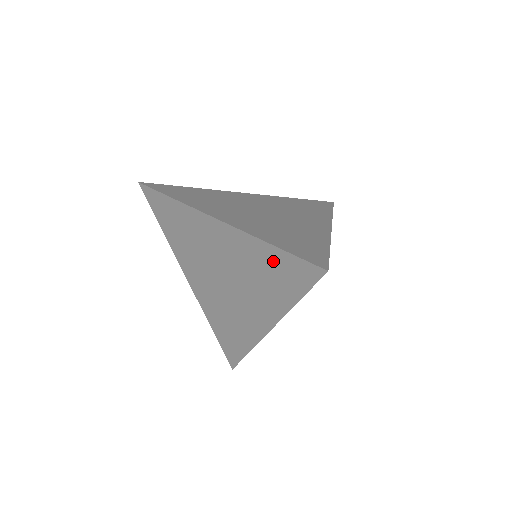
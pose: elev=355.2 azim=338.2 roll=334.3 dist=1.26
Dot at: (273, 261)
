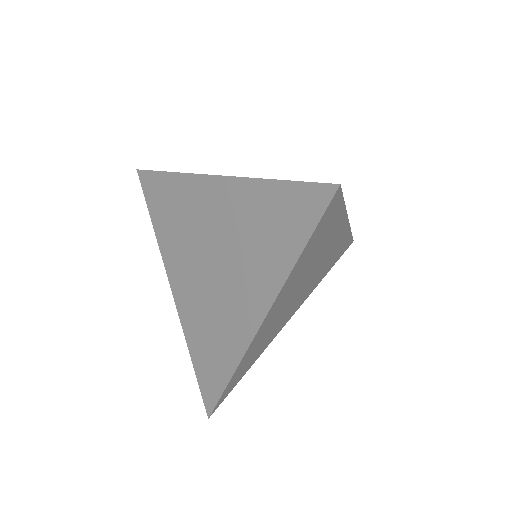
Dot at: (272, 204)
